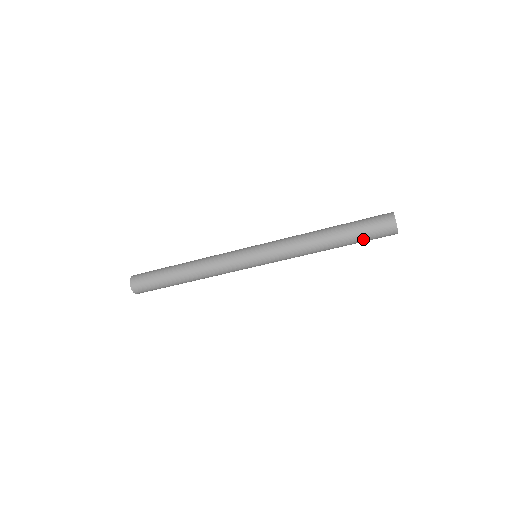
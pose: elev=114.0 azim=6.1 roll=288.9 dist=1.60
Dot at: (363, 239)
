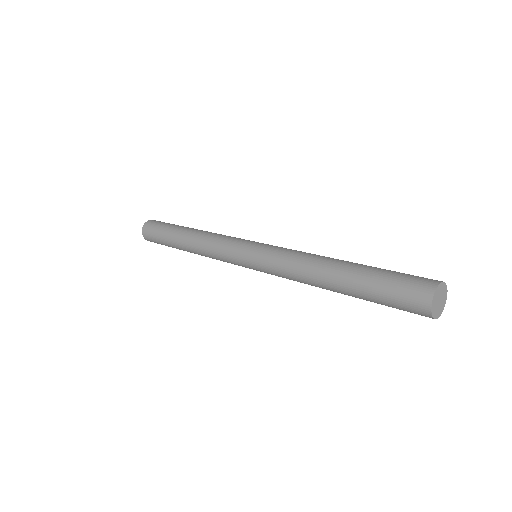
Dot at: (379, 303)
